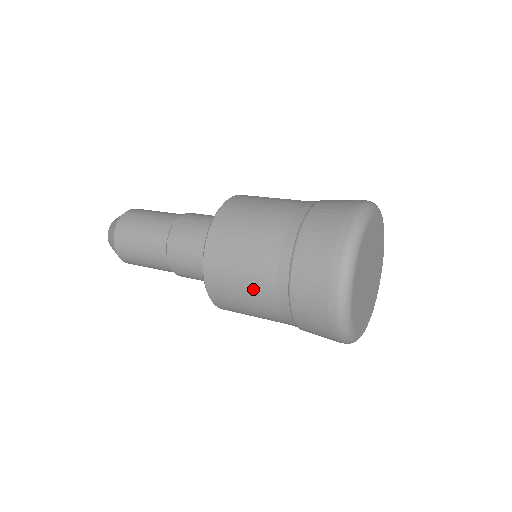
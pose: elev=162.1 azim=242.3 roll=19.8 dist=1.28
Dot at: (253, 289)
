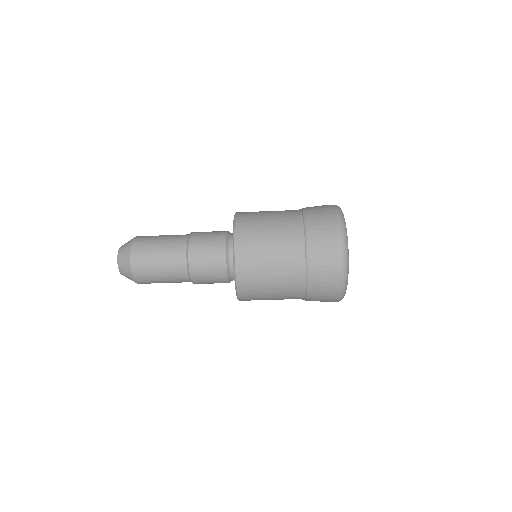
Dot at: (278, 278)
